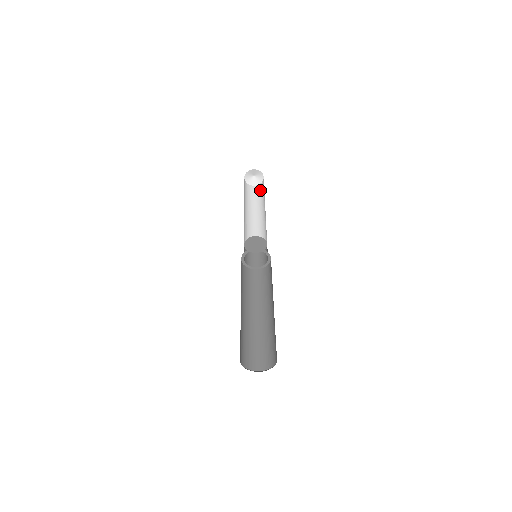
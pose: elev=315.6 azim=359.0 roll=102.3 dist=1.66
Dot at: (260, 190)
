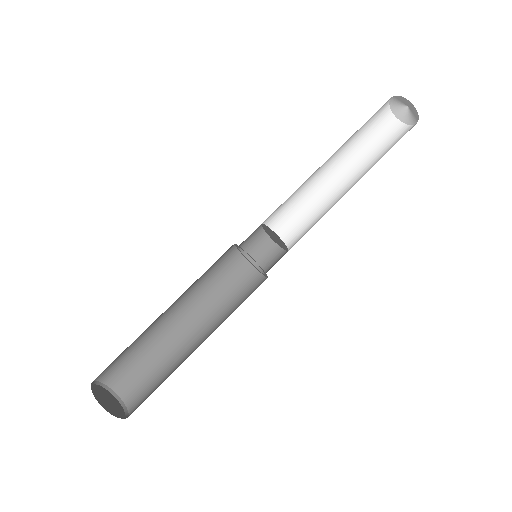
Dot at: (386, 133)
